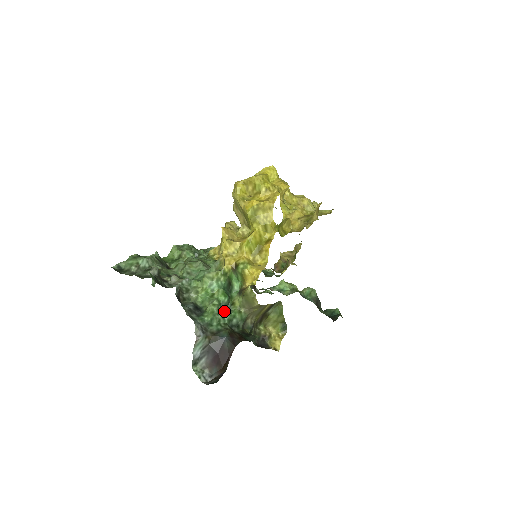
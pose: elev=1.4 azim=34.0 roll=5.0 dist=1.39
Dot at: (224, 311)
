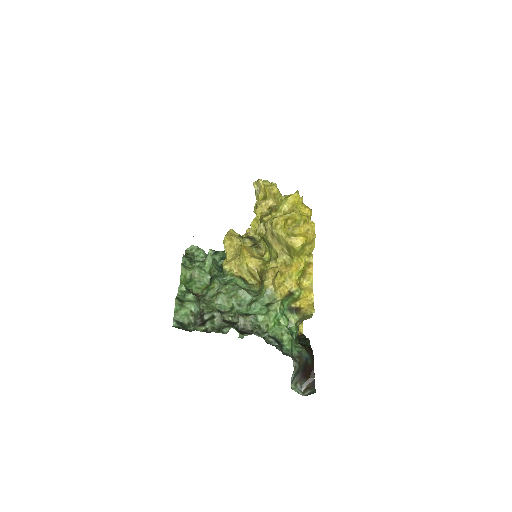
Dot at: occluded
